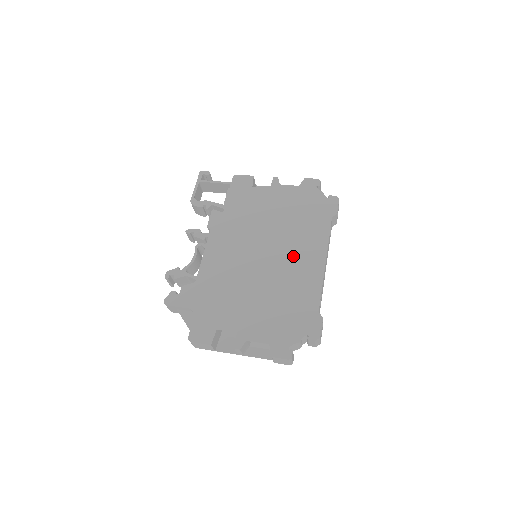
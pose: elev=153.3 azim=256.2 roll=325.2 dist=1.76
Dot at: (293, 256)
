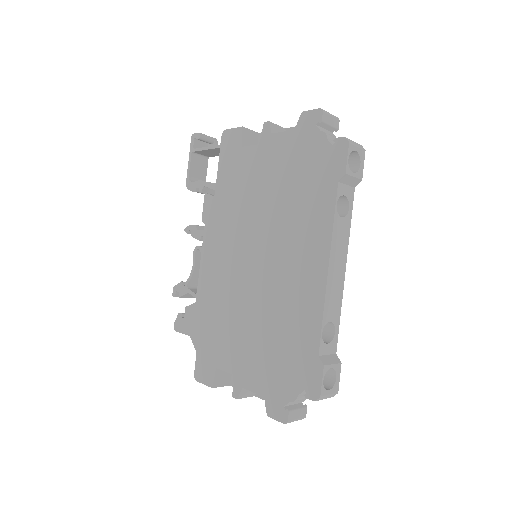
Dot at: (288, 260)
